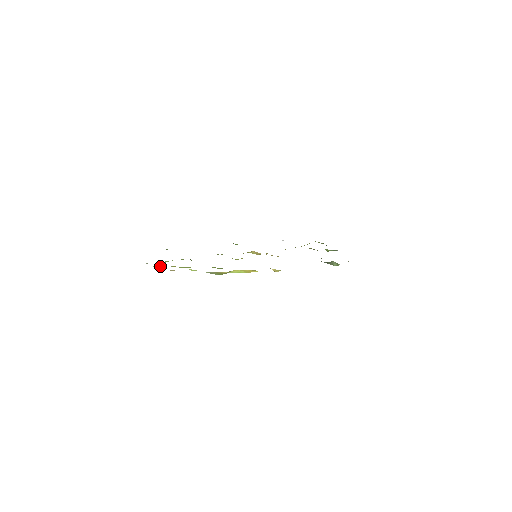
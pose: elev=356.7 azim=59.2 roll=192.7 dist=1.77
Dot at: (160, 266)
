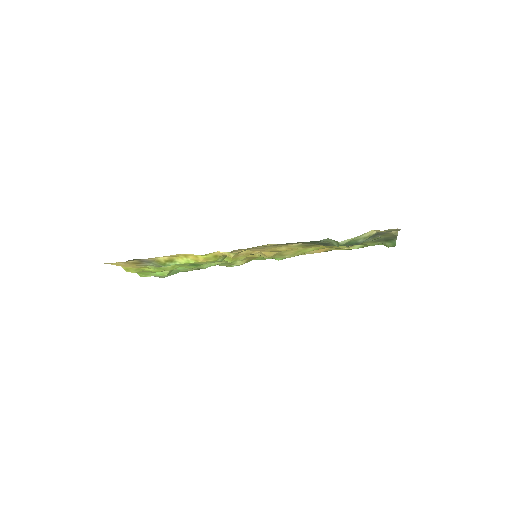
Dot at: (131, 269)
